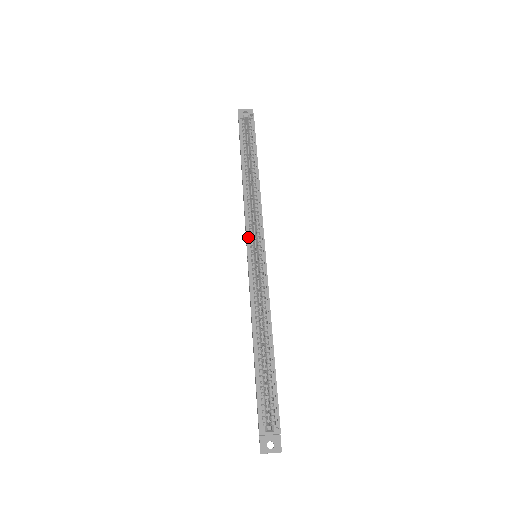
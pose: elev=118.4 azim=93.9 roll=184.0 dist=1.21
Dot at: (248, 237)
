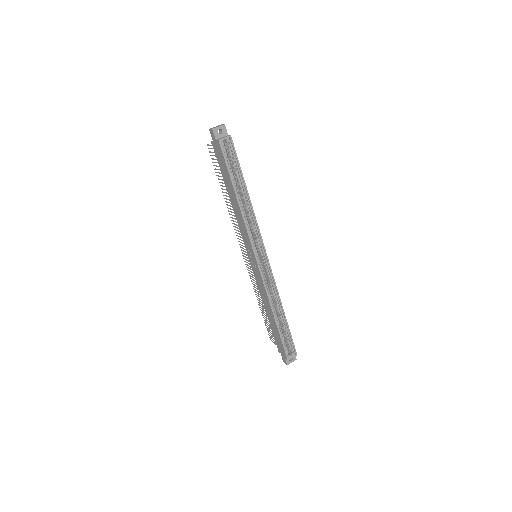
Dot at: (255, 252)
